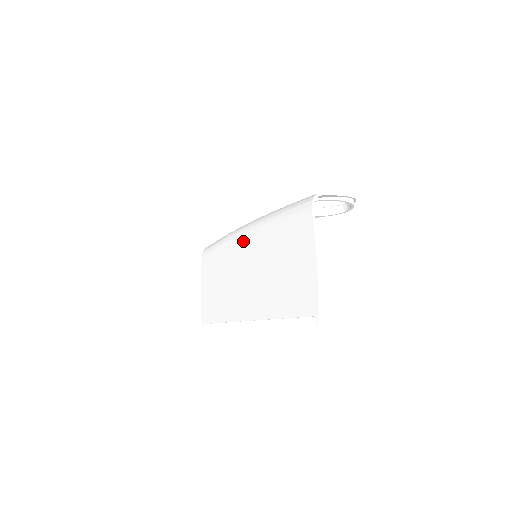
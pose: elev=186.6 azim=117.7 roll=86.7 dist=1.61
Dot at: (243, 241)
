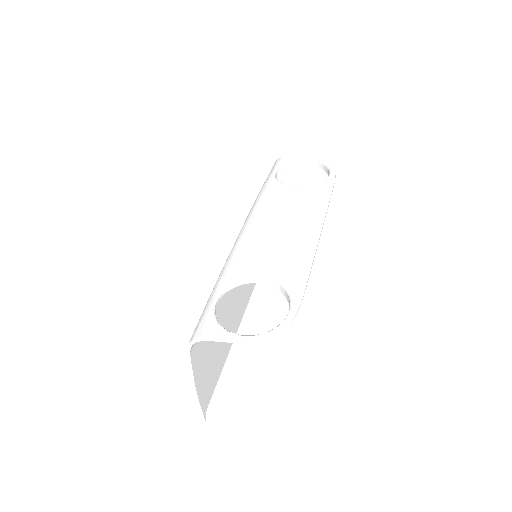
Dot at: occluded
